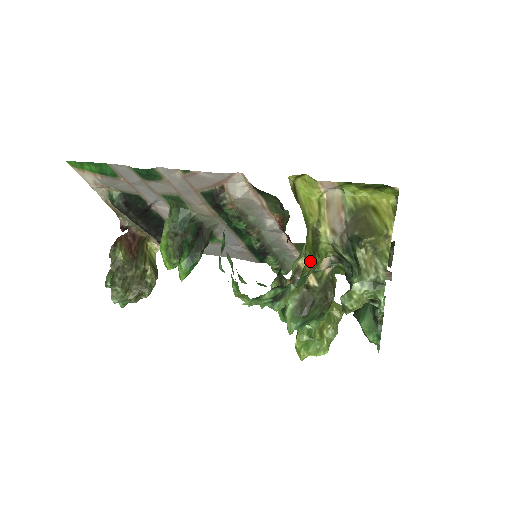
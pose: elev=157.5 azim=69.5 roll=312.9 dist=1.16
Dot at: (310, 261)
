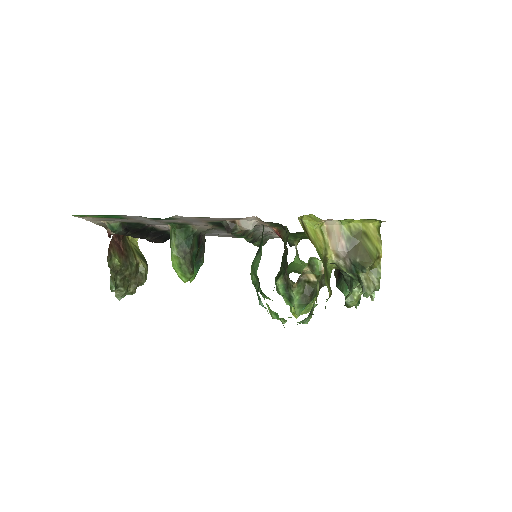
Dot at: (329, 288)
